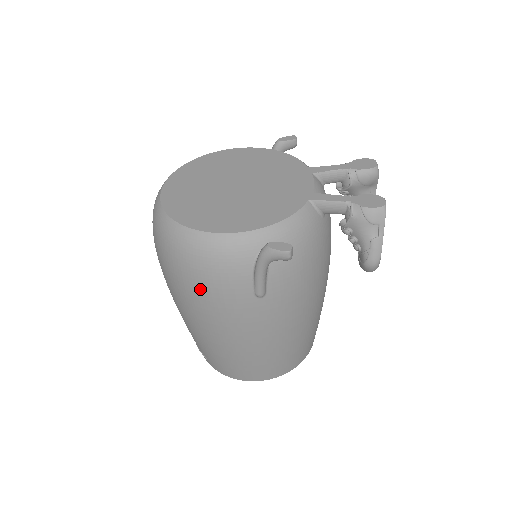
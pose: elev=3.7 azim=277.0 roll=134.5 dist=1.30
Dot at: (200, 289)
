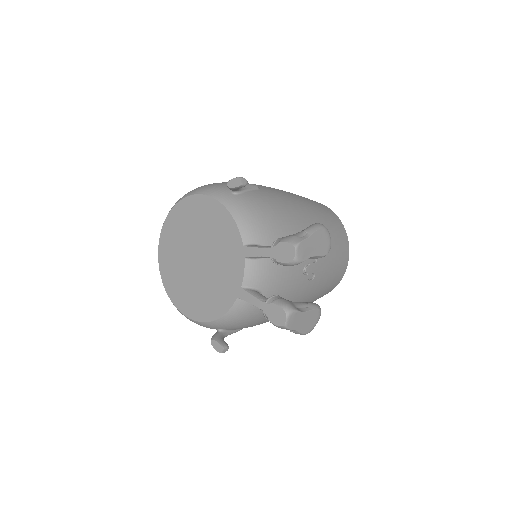
Dot at: occluded
